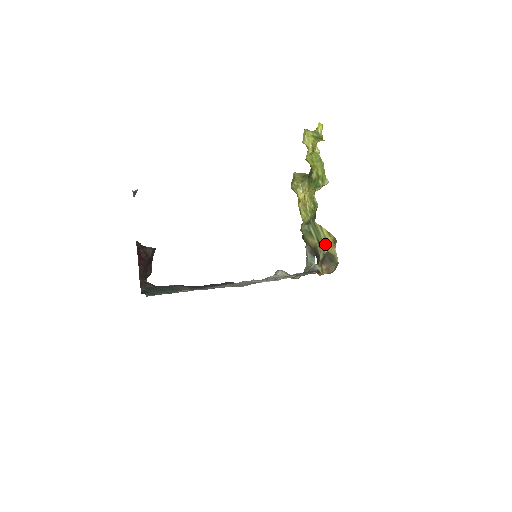
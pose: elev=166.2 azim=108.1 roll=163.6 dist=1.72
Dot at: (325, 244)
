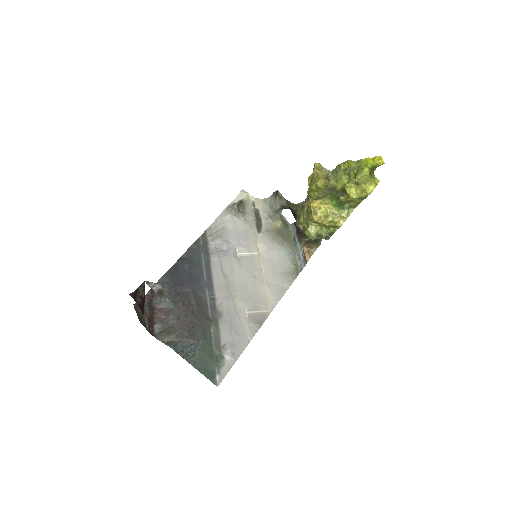
Dot at: occluded
